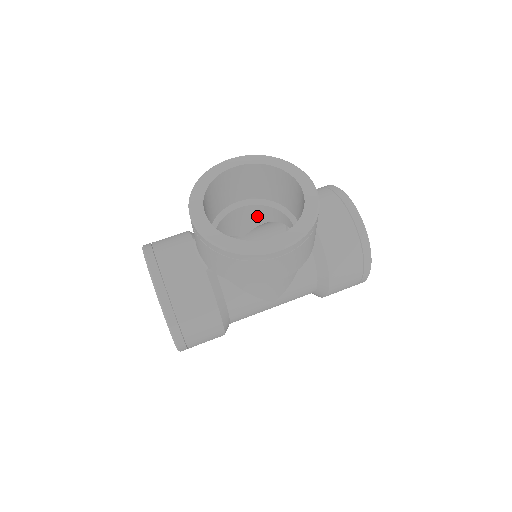
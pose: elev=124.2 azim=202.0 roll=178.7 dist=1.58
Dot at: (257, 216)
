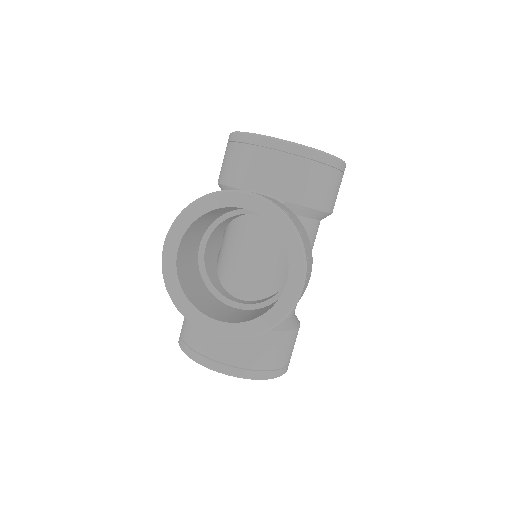
Dot at: (220, 230)
